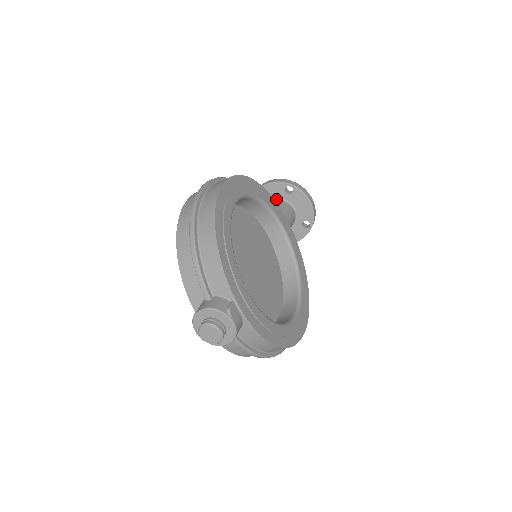
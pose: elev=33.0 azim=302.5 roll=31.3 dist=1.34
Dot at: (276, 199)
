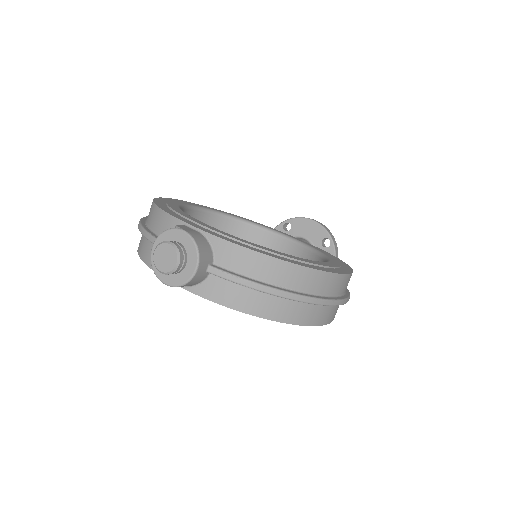
Dot at: occluded
